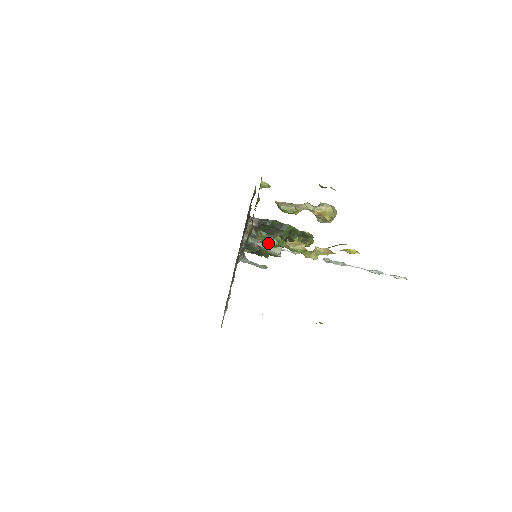
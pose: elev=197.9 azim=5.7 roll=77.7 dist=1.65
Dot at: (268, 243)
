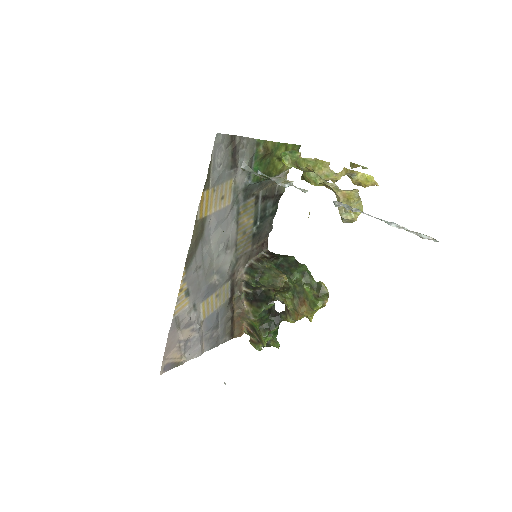
Dot at: (280, 154)
